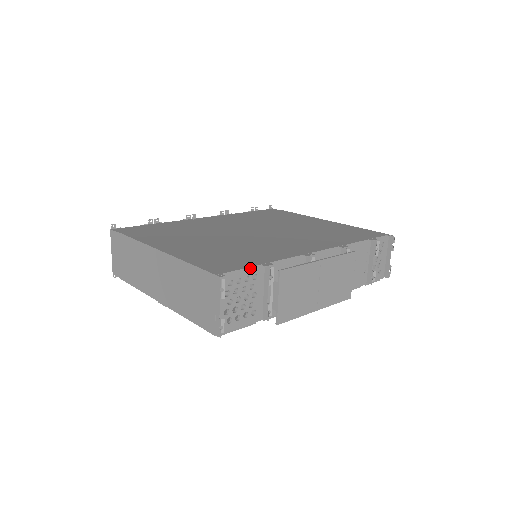
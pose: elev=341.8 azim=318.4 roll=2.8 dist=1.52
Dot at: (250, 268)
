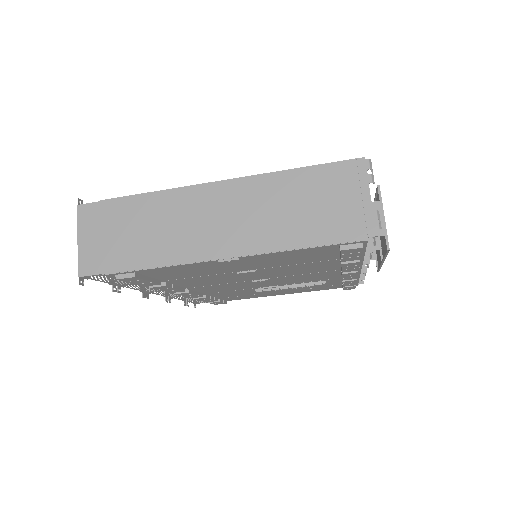
Dot at: occluded
